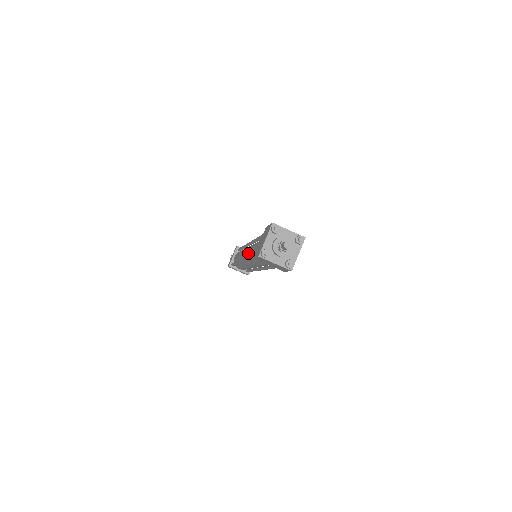
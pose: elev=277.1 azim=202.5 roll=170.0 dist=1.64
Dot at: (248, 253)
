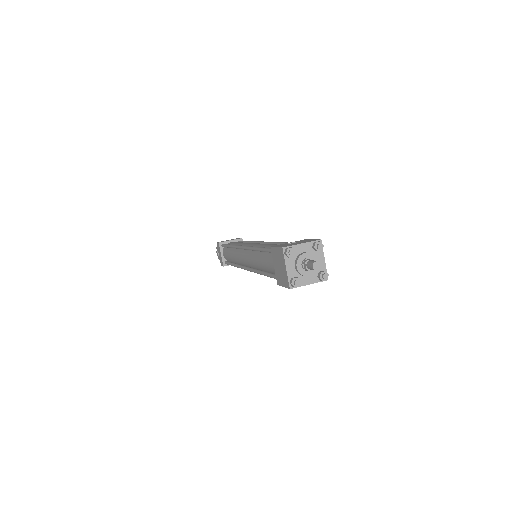
Dot at: (252, 264)
